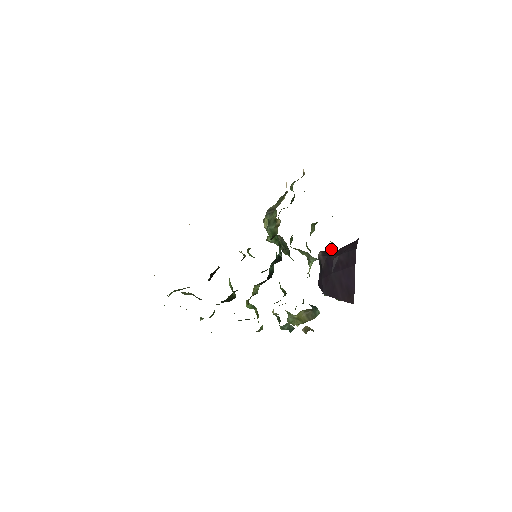
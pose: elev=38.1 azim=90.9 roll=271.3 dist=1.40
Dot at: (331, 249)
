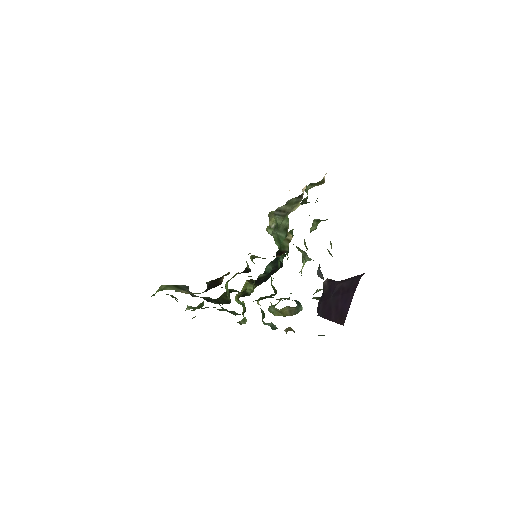
Dot at: (328, 250)
